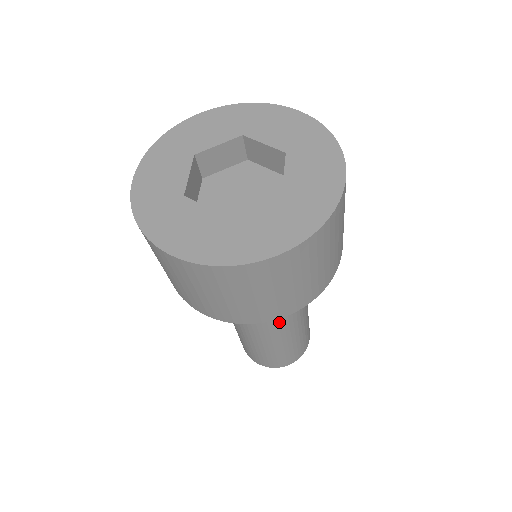
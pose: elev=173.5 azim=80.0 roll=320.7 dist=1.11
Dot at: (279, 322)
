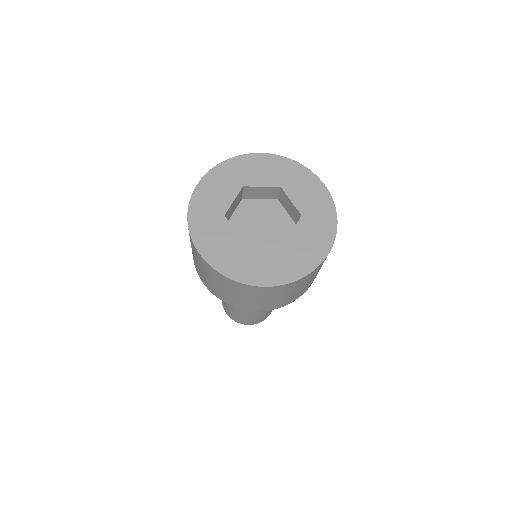
Dot at: occluded
